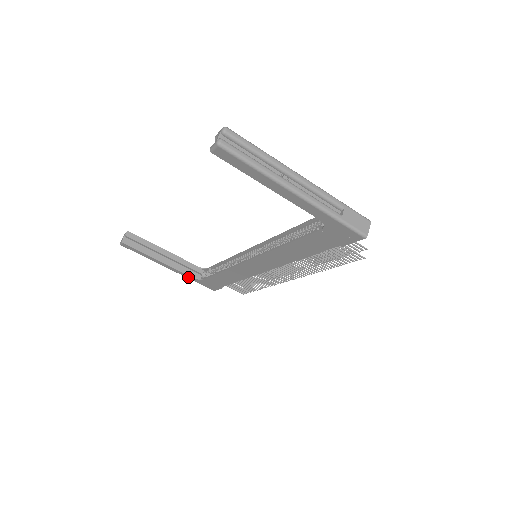
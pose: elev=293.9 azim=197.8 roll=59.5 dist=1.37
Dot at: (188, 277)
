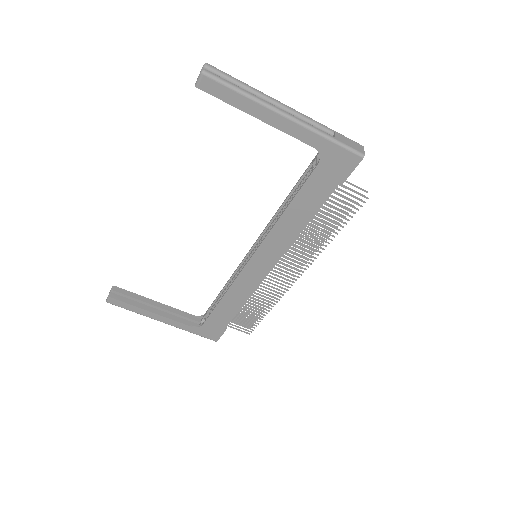
Dot at: (185, 329)
